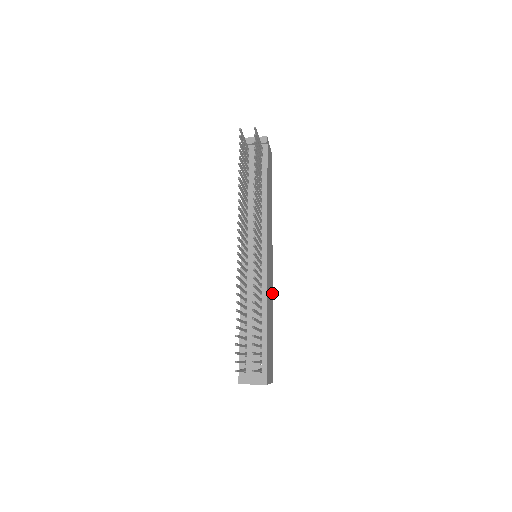
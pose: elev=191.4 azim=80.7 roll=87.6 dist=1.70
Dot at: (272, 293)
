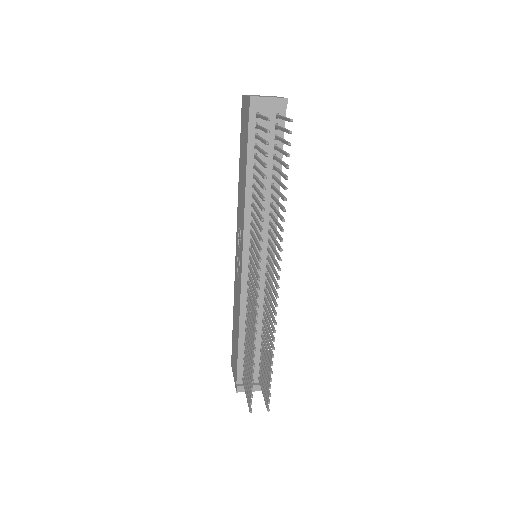
Dot at: occluded
